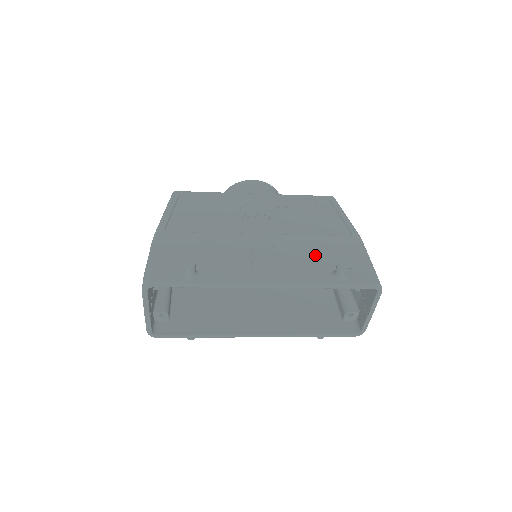
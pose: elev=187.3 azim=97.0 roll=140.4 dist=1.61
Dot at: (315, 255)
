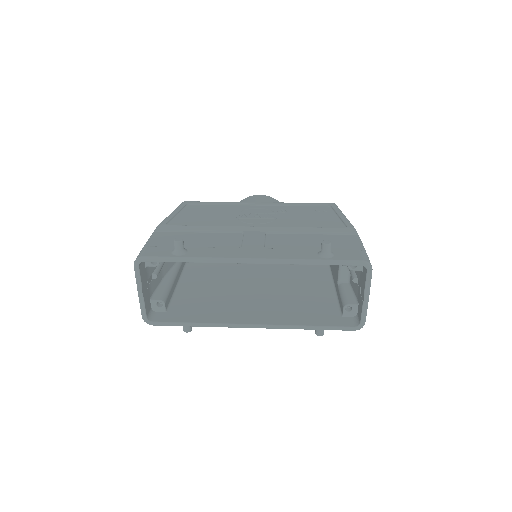
Dot at: (306, 241)
